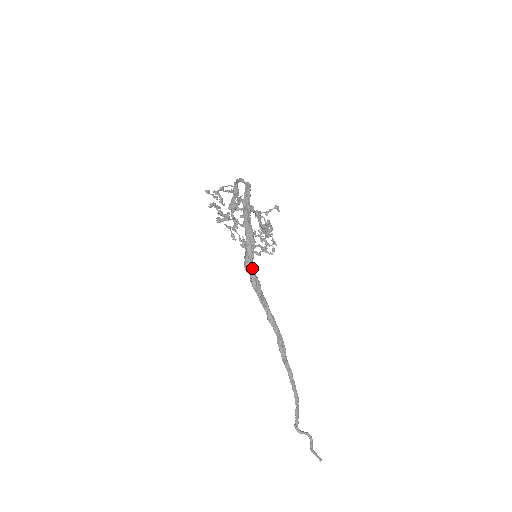
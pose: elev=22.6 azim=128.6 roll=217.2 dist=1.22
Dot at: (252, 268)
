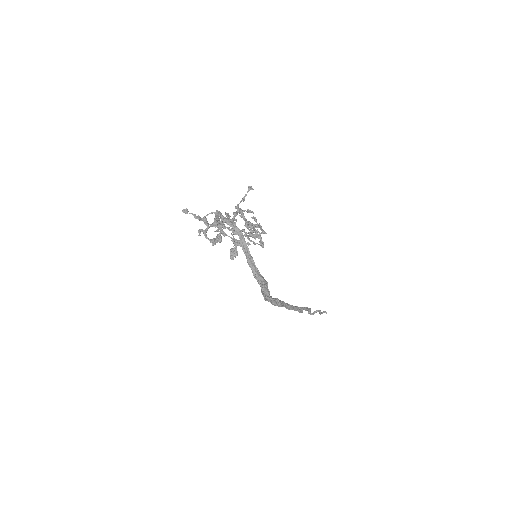
Dot at: (272, 300)
